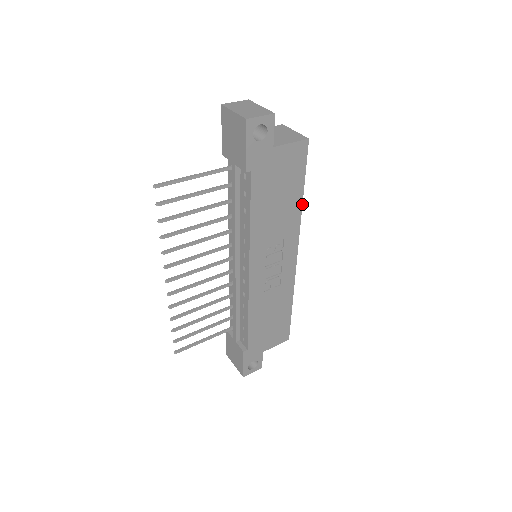
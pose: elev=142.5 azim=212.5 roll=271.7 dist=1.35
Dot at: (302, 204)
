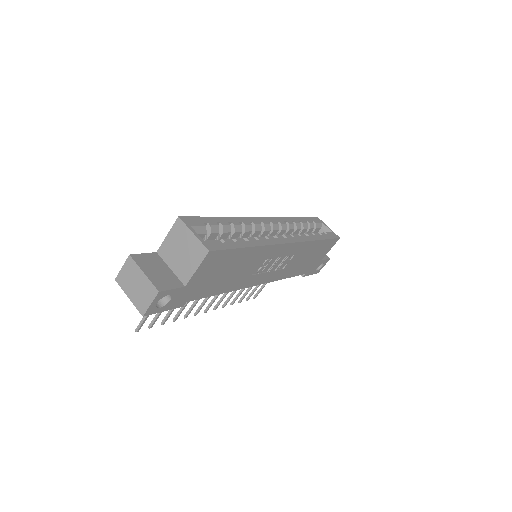
Dot at: (256, 246)
